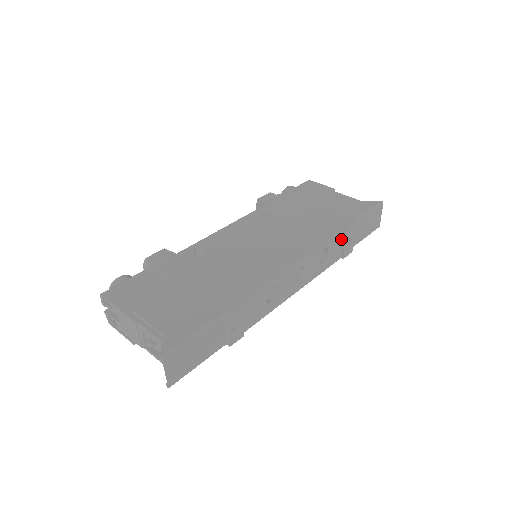
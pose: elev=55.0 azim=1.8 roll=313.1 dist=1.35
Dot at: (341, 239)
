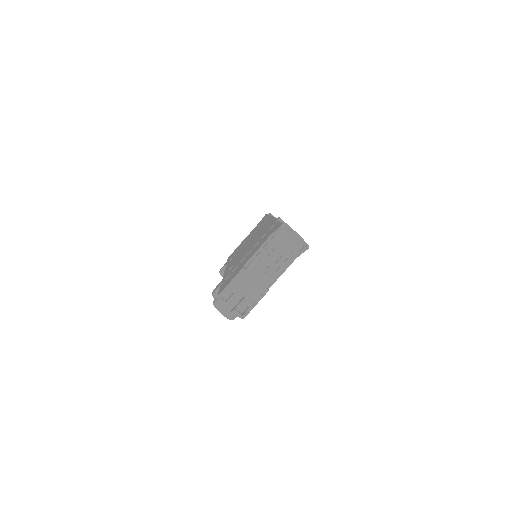
Dot at: occluded
